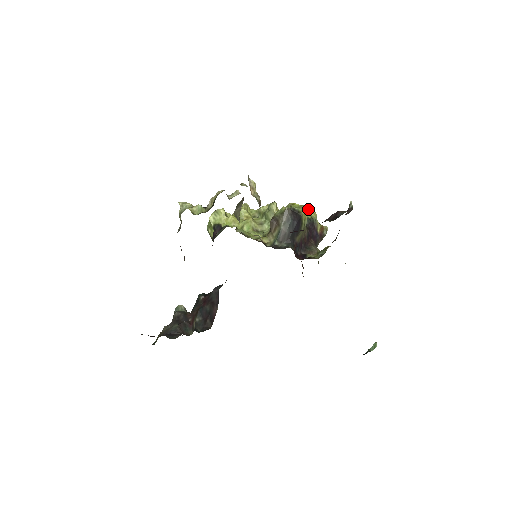
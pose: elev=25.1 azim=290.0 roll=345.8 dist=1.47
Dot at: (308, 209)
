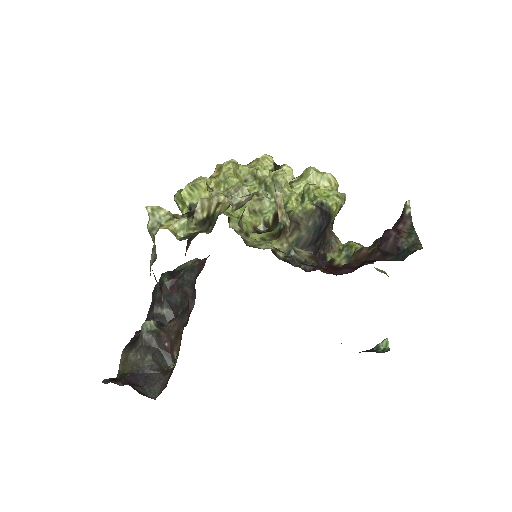
Dot at: (340, 201)
